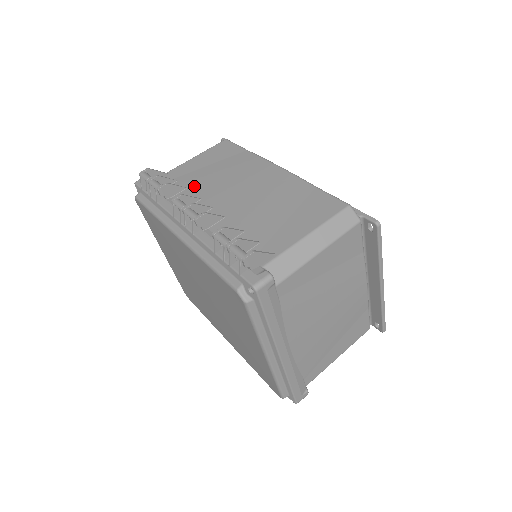
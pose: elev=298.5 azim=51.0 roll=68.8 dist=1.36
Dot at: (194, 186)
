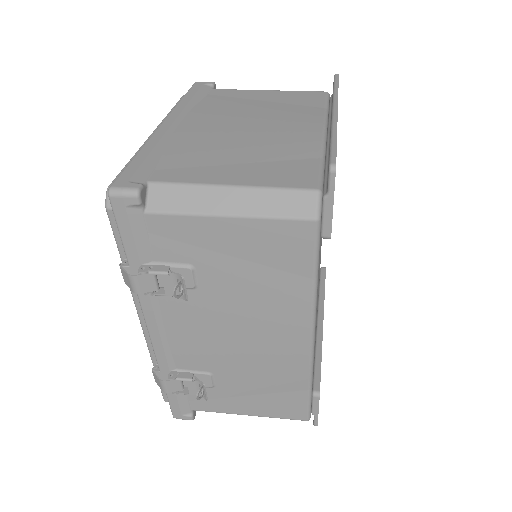
Dot at: occluded
